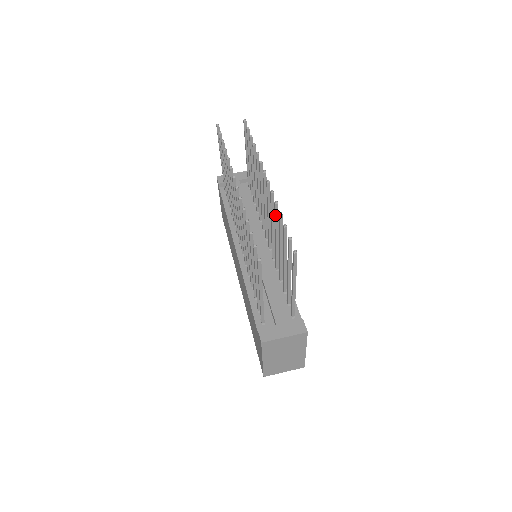
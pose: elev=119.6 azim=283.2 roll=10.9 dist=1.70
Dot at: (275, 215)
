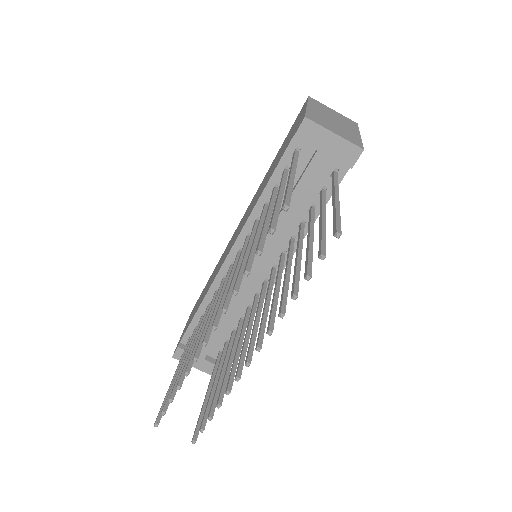
Dot at: (229, 377)
